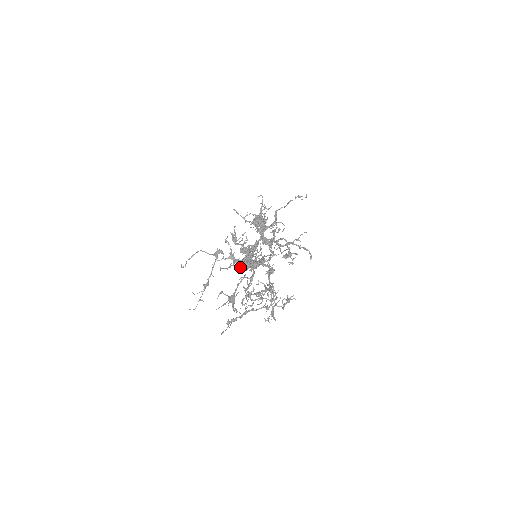
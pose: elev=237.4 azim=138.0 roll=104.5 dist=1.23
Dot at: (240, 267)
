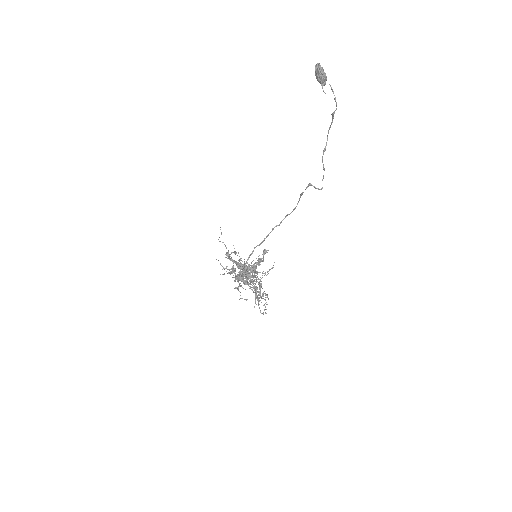
Dot at: occluded
